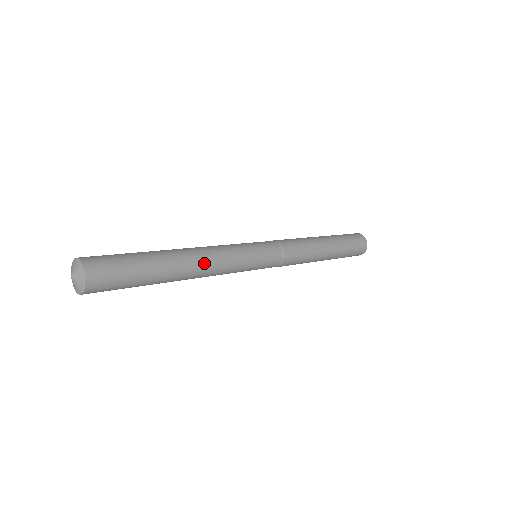
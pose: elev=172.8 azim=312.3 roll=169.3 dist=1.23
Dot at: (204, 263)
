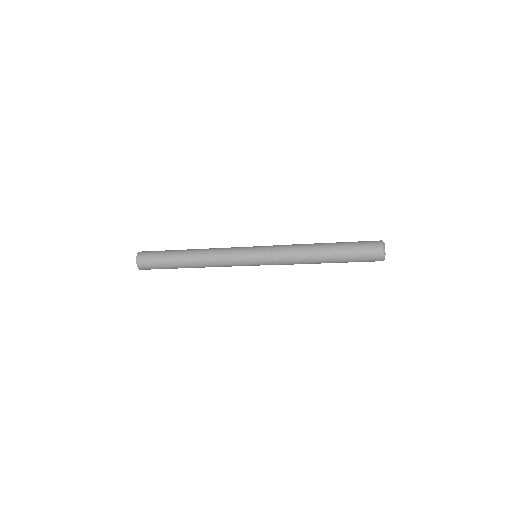
Dot at: (204, 261)
